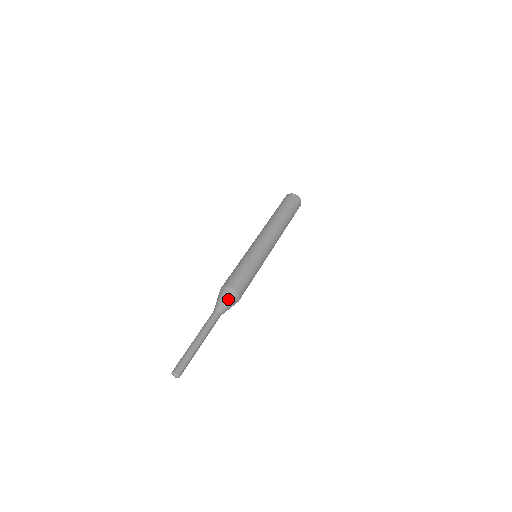
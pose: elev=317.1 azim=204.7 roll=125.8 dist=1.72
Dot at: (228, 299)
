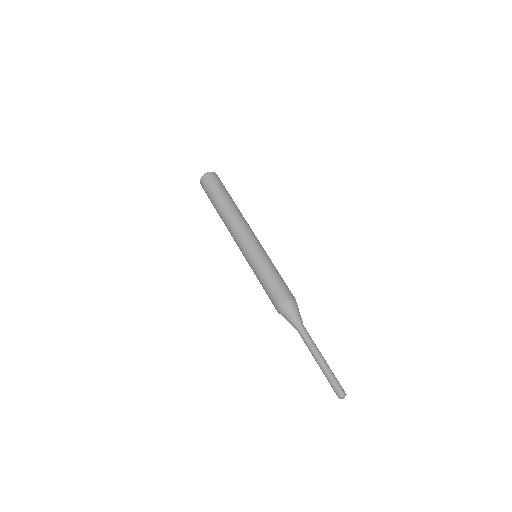
Dot at: (297, 310)
